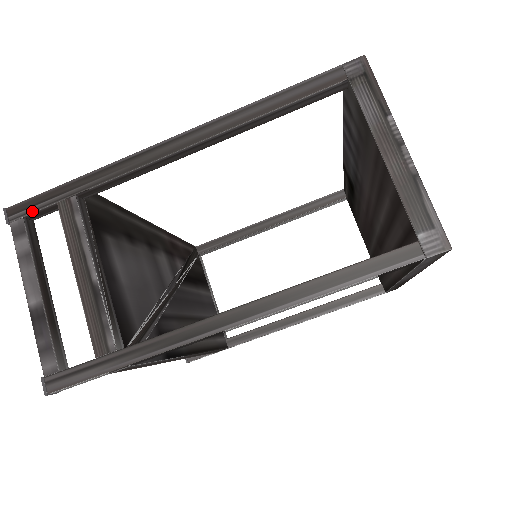
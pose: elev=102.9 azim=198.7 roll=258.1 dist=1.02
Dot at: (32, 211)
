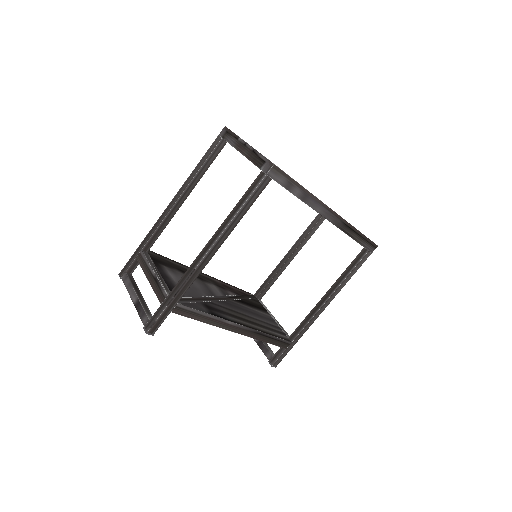
Dot at: (128, 267)
